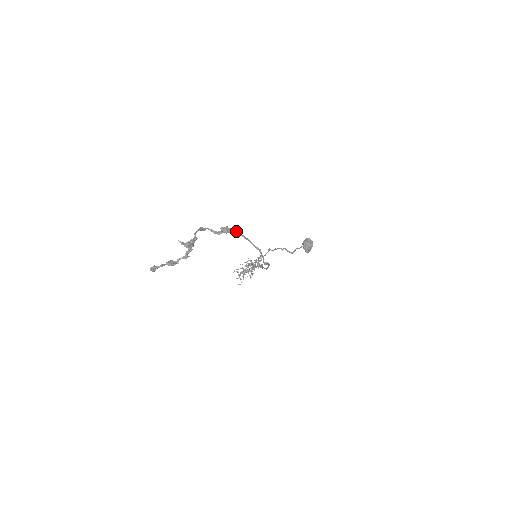
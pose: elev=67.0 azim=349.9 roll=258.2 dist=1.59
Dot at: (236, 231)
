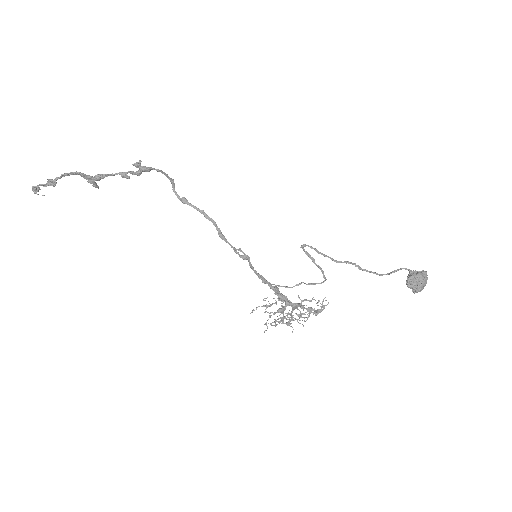
Dot at: (156, 169)
